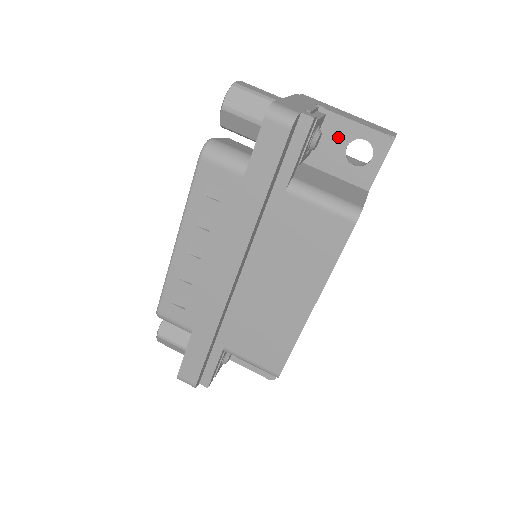
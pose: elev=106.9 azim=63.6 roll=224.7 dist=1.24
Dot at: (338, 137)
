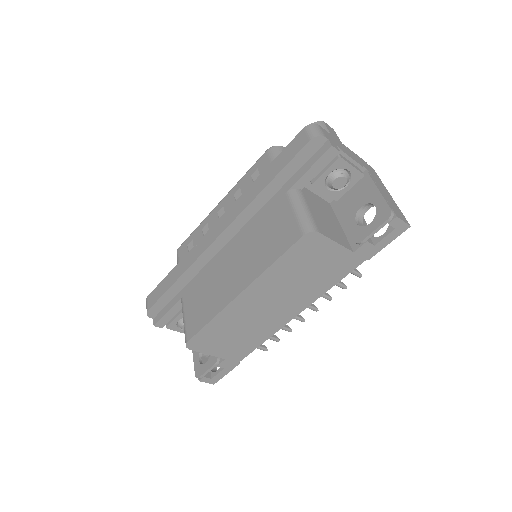
Dot at: (361, 196)
